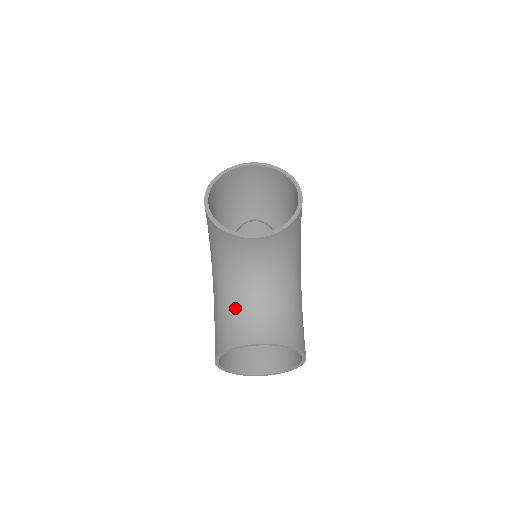
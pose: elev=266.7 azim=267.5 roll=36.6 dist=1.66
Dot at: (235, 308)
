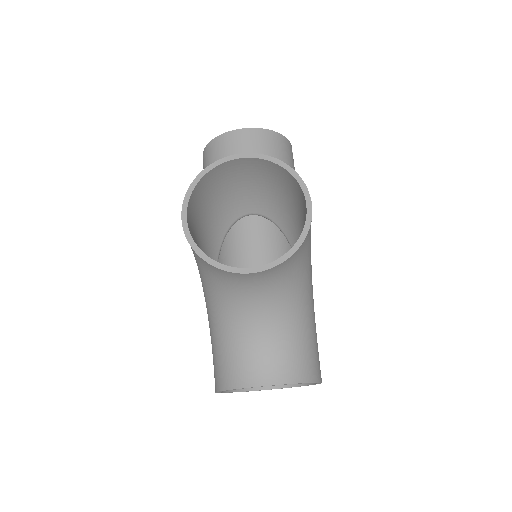
Dot at: (234, 341)
